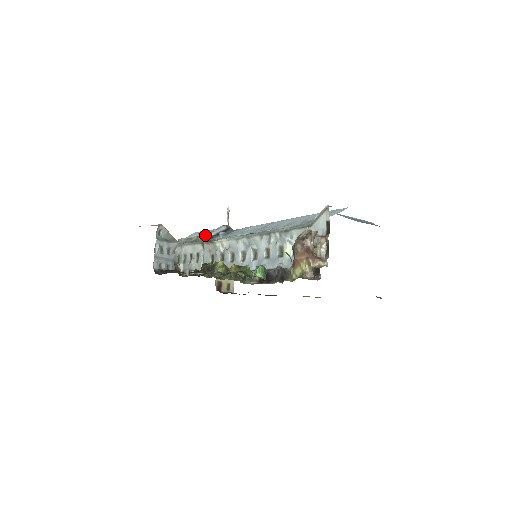
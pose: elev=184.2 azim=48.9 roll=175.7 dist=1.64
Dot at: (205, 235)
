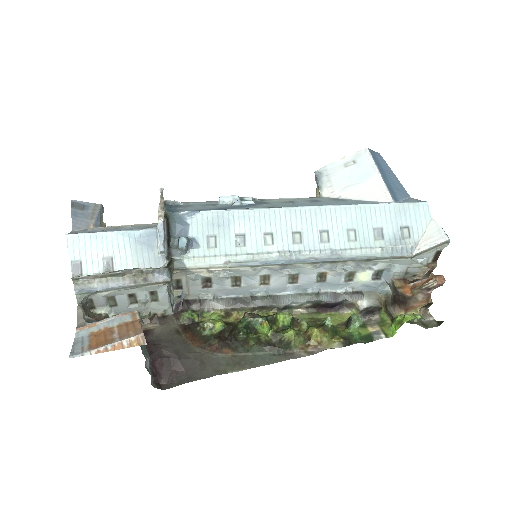
Dot at: (145, 257)
